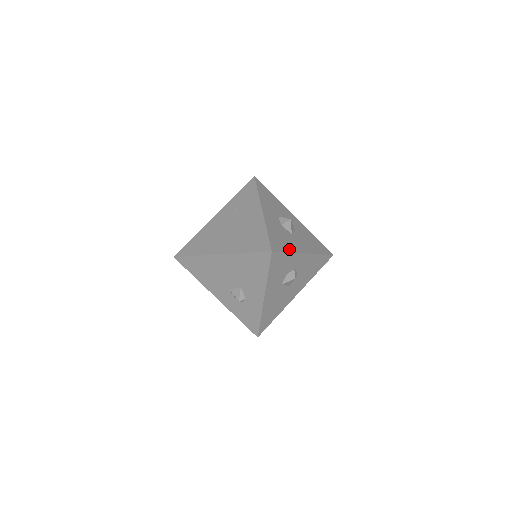
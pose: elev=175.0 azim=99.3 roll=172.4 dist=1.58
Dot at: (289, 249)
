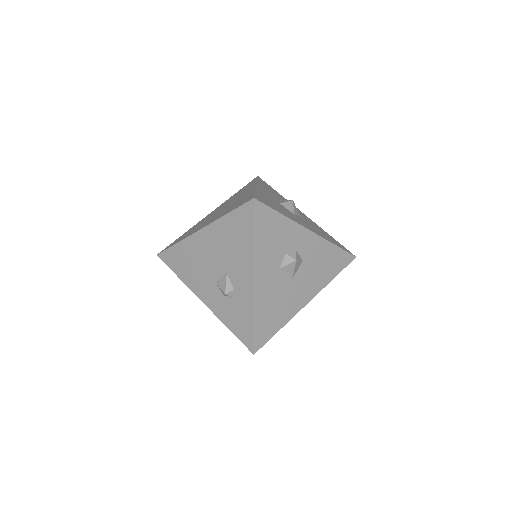
Dot at: (284, 214)
